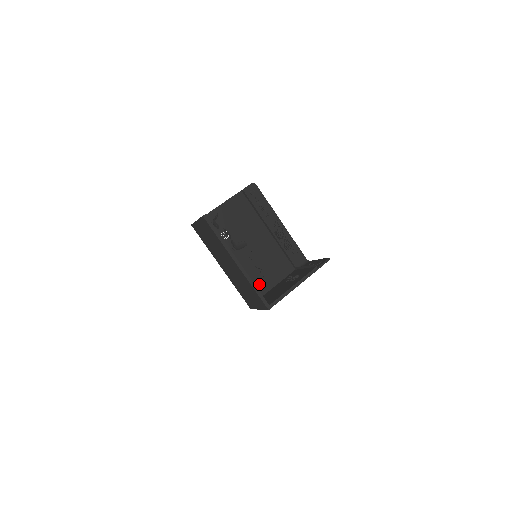
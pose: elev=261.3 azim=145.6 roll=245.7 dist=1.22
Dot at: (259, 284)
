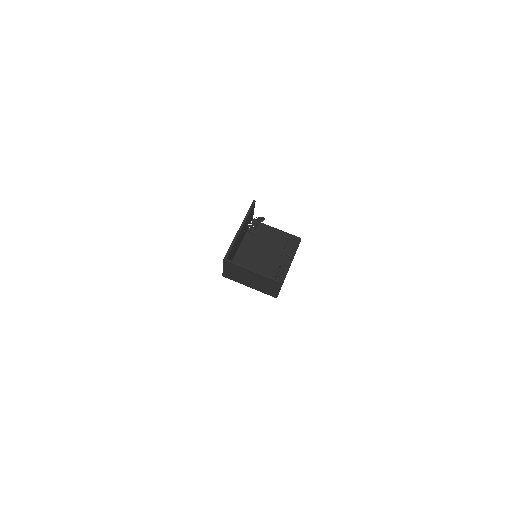
Dot at: occluded
